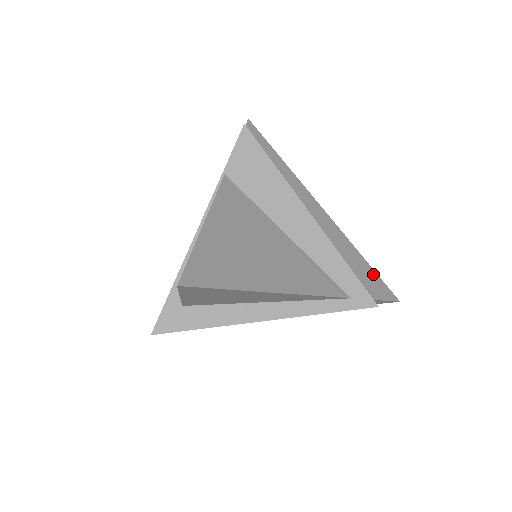
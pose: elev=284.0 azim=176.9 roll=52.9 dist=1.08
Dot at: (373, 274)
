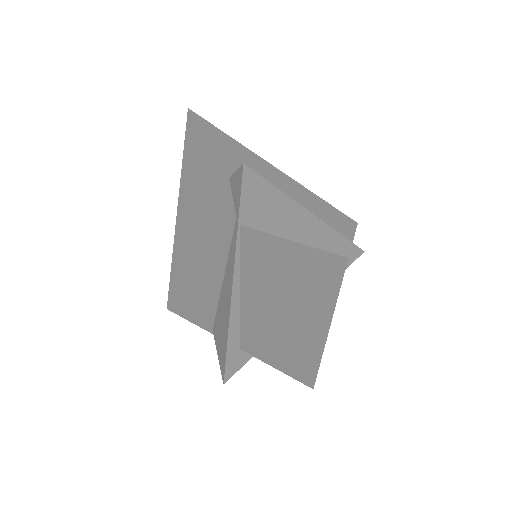
Dot at: (339, 214)
